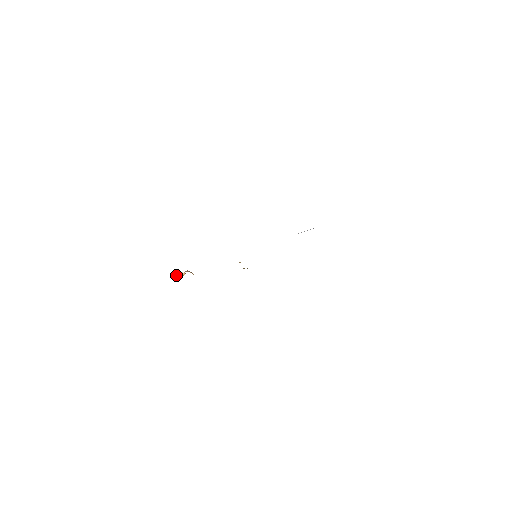
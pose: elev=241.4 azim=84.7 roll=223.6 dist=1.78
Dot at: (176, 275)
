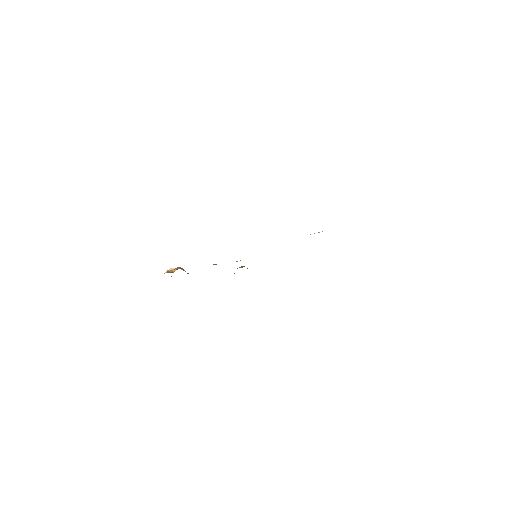
Dot at: (166, 271)
